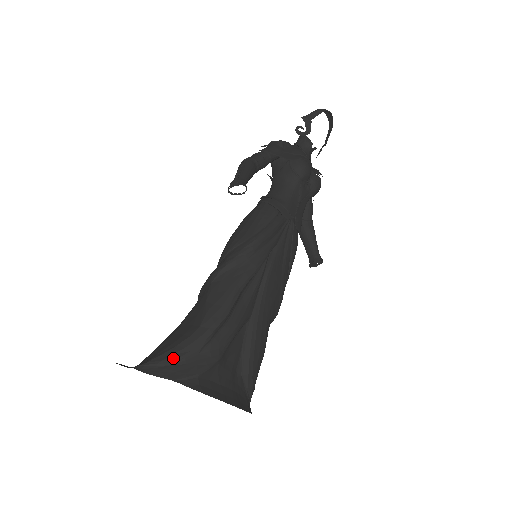
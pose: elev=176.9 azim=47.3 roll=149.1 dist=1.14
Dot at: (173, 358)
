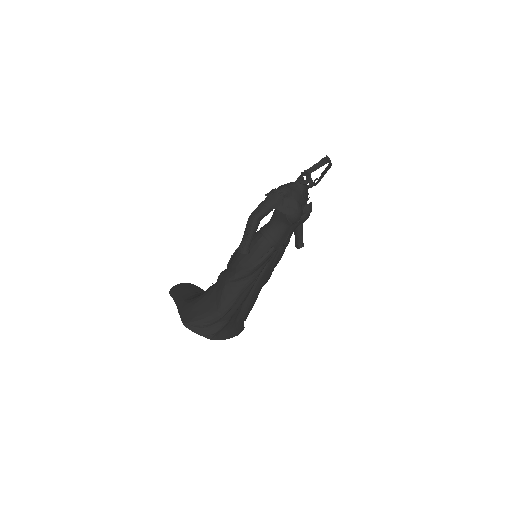
Dot at: (202, 325)
